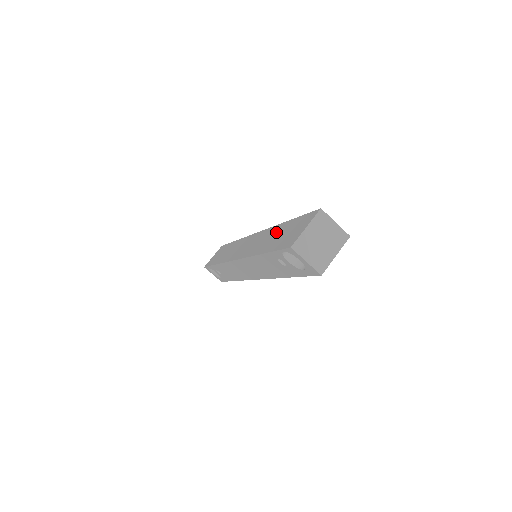
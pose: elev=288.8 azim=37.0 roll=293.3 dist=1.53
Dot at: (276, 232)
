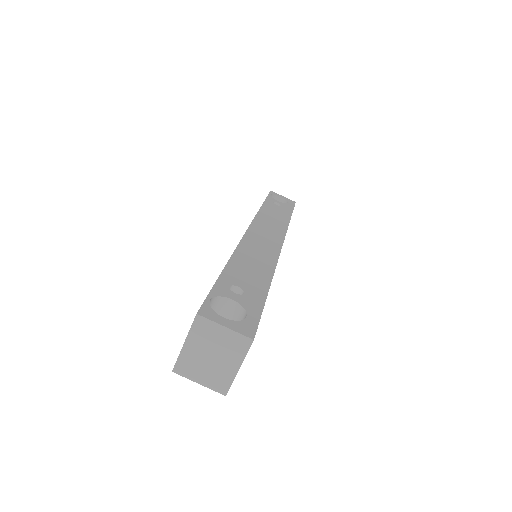
Dot at: occluded
